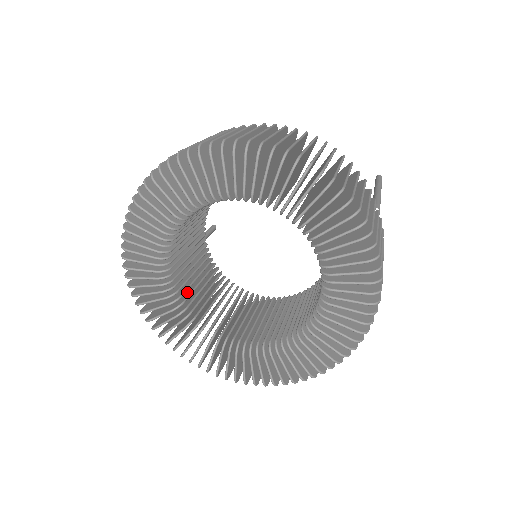
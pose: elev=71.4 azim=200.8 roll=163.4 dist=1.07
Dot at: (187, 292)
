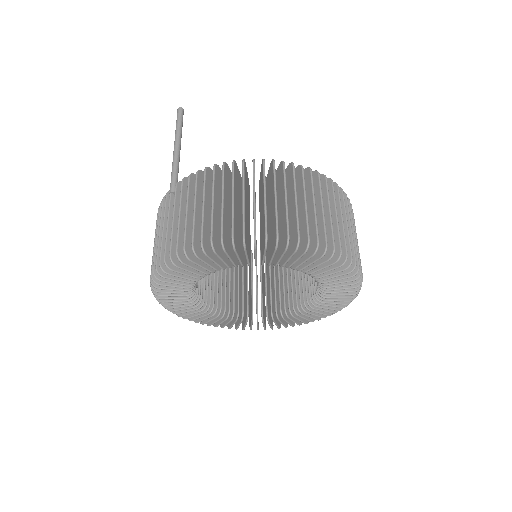
Dot at: occluded
